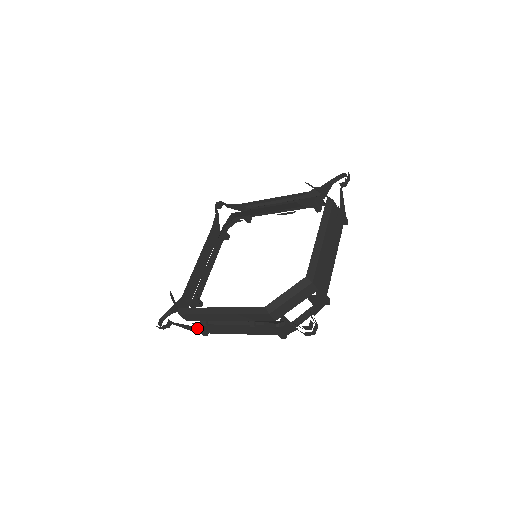
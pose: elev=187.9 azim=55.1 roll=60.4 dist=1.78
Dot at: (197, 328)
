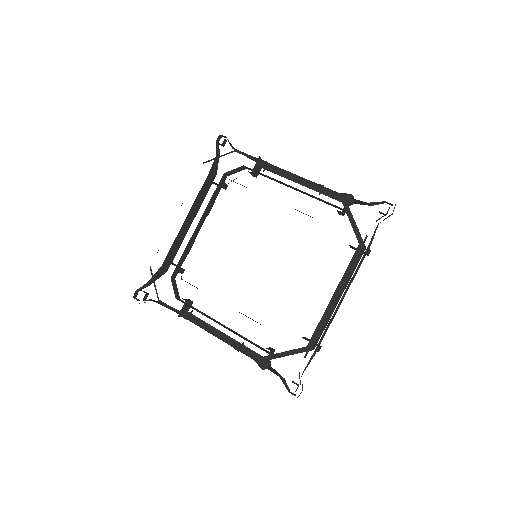
Dot at: occluded
